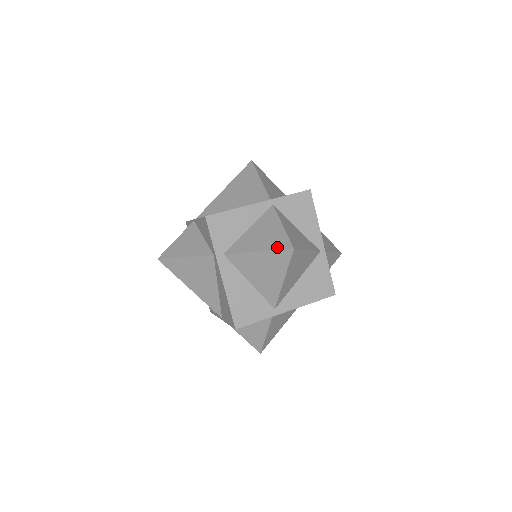
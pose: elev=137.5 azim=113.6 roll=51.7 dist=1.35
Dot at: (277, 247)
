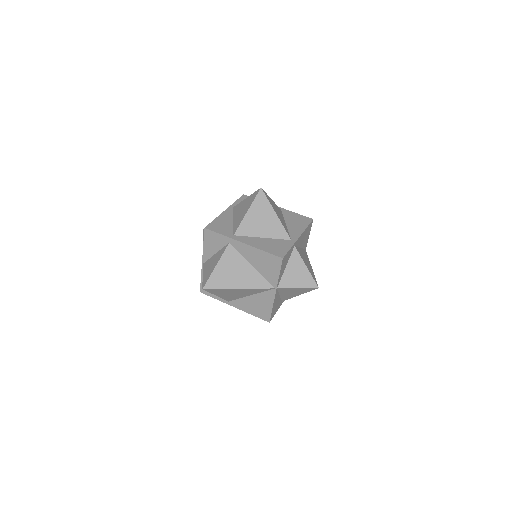
Dot at: (253, 198)
